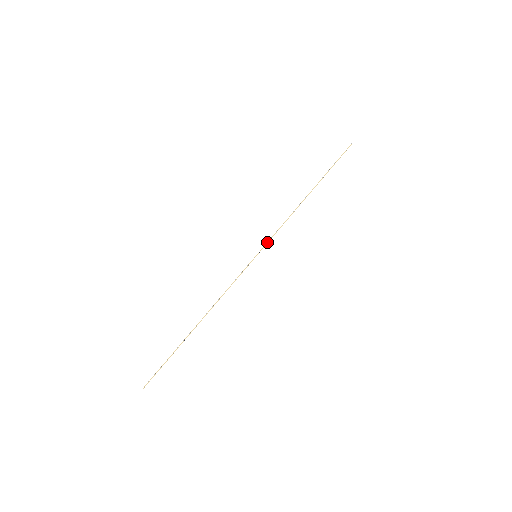
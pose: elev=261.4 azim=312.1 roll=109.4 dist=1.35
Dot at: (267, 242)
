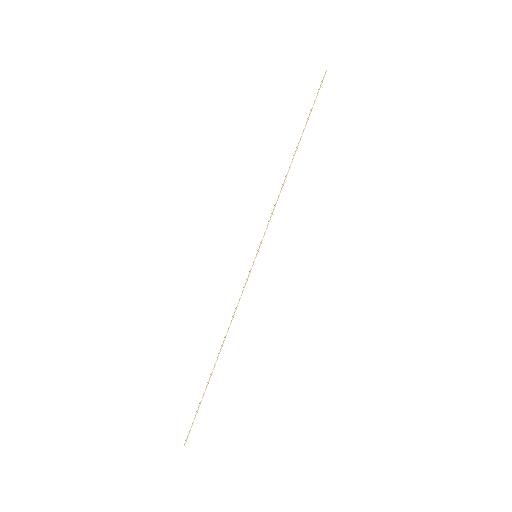
Dot at: (263, 235)
